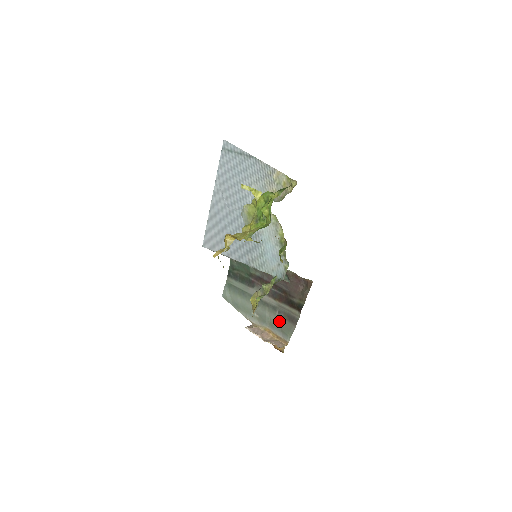
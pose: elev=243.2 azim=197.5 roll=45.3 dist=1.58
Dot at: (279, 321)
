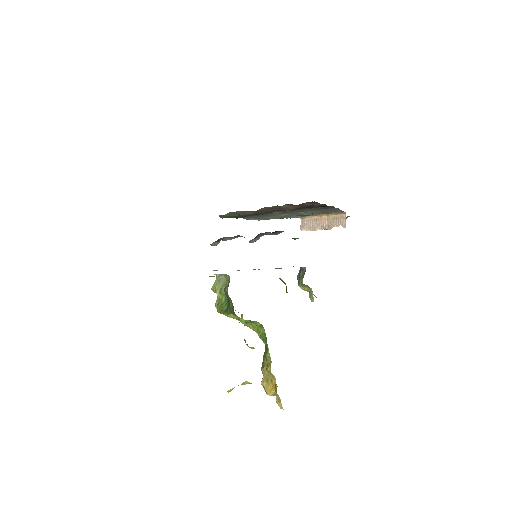
Dot at: (318, 211)
